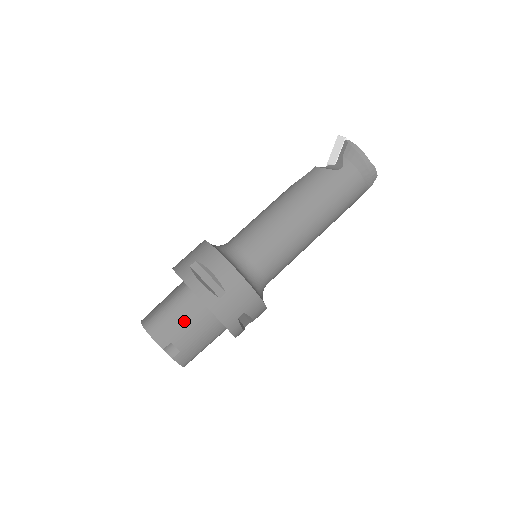
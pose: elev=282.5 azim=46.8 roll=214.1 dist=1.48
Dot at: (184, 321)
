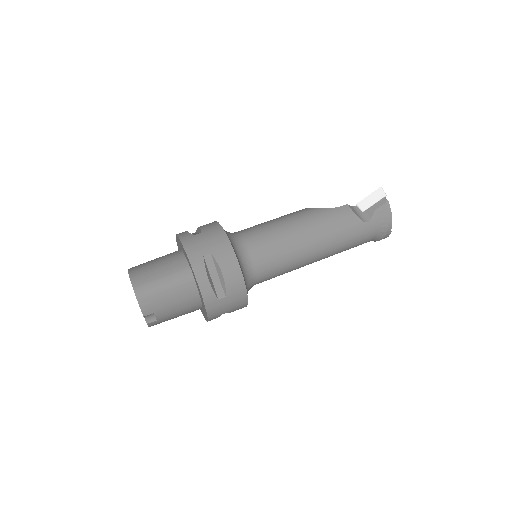
Dot at: (174, 300)
